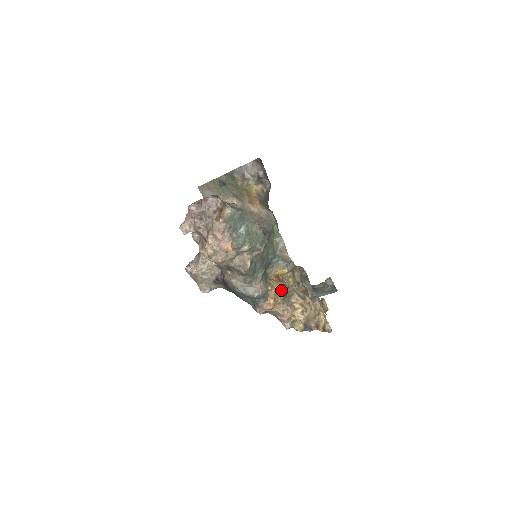
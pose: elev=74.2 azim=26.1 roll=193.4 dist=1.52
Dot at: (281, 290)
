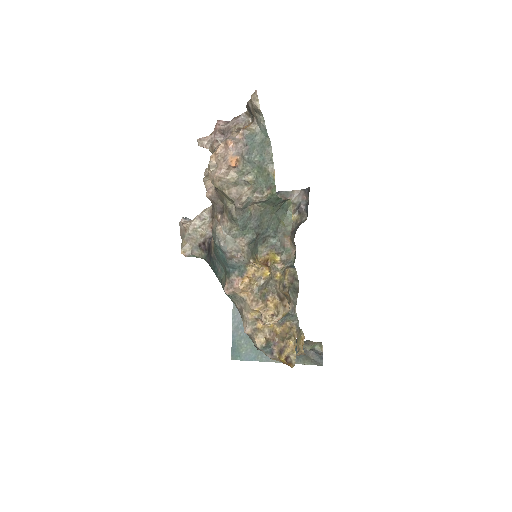
Dot at: (262, 274)
